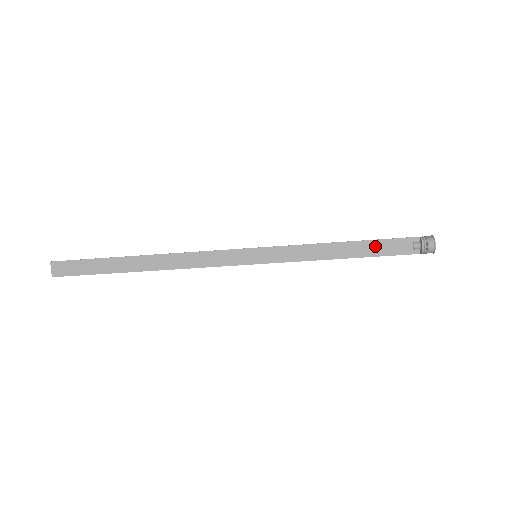
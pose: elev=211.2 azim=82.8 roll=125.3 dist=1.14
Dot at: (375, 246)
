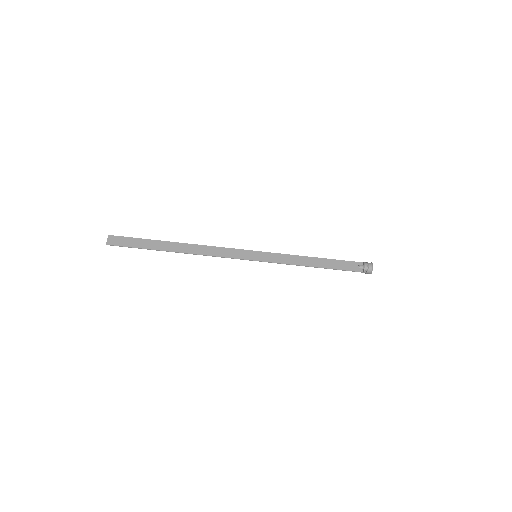
Dot at: (335, 263)
